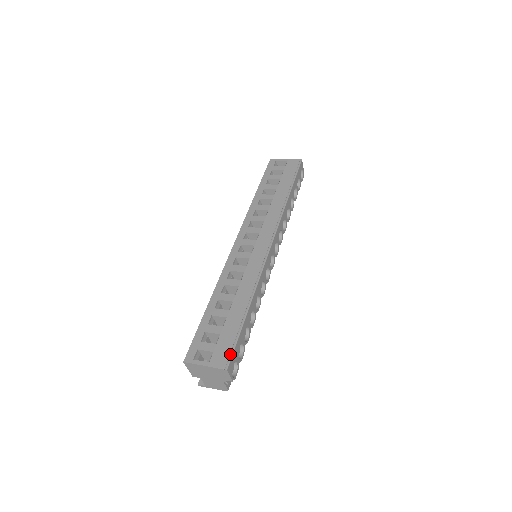
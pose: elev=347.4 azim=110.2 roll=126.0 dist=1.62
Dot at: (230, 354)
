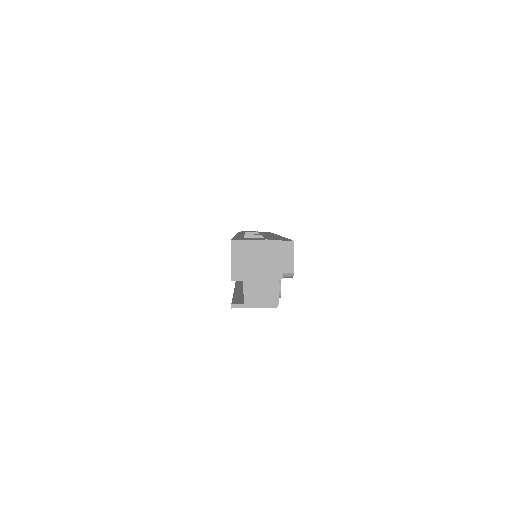
Dot at: (289, 239)
